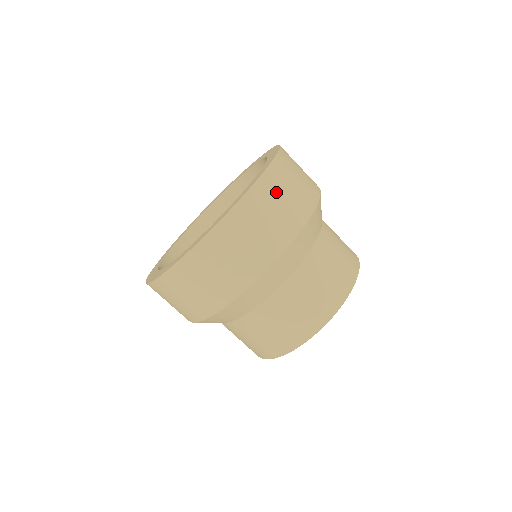
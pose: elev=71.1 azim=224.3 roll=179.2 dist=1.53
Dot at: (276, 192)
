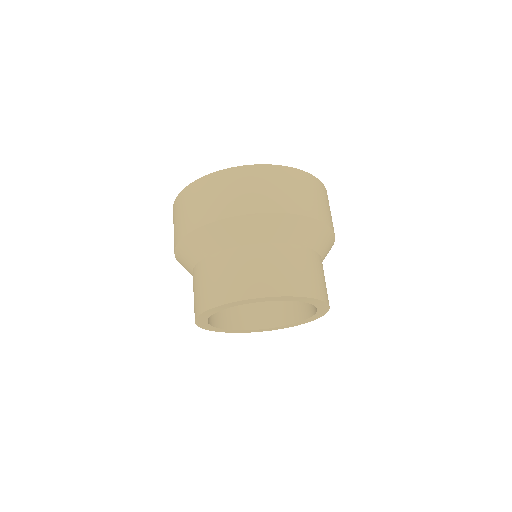
Dot at: occluded
